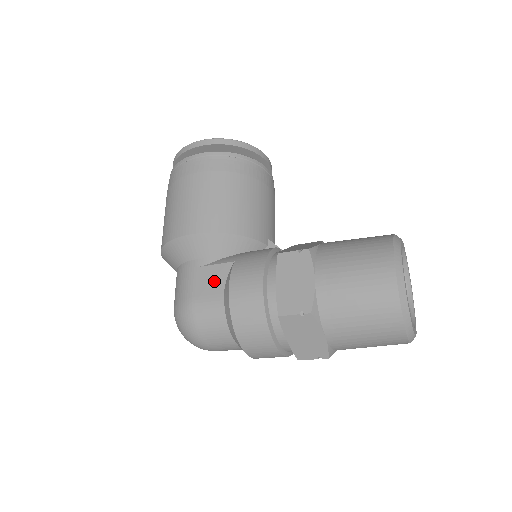
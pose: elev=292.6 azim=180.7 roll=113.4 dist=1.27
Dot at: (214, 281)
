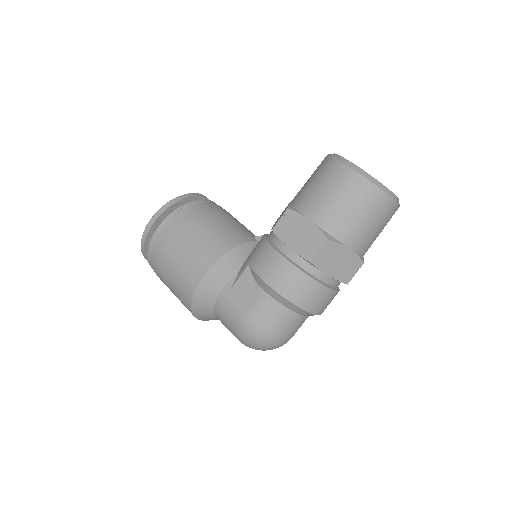
Dot at: (248, 289)
